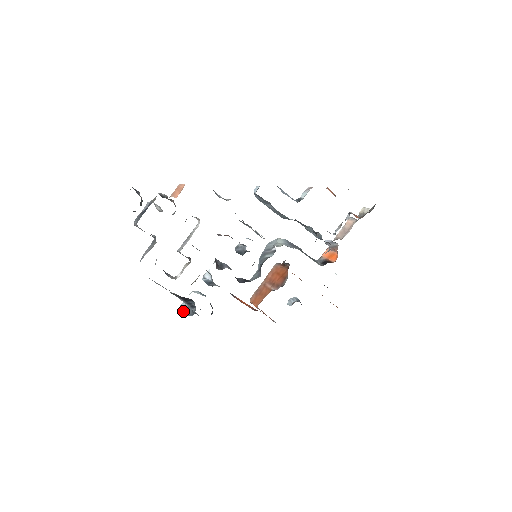
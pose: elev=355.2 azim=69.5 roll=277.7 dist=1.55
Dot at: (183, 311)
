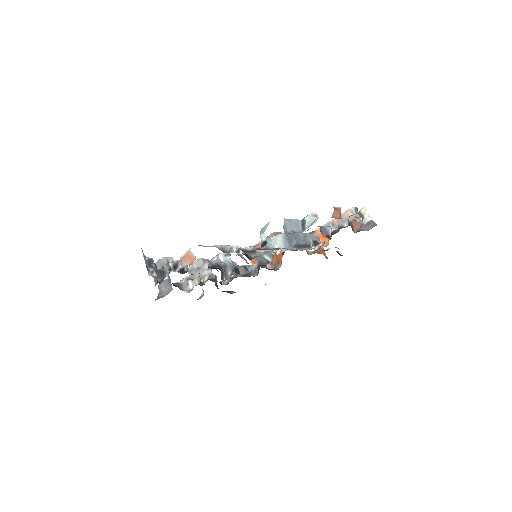
Dot at: occluded
